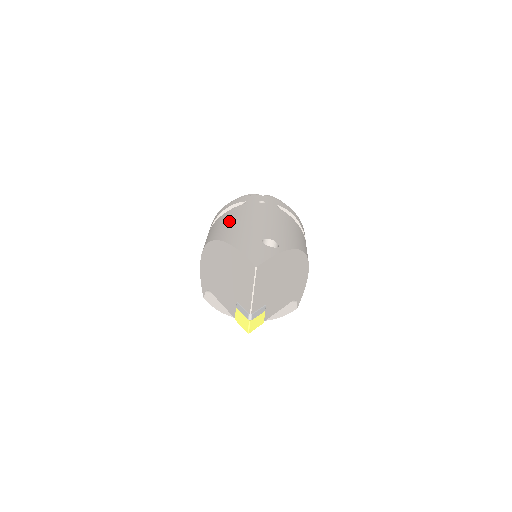
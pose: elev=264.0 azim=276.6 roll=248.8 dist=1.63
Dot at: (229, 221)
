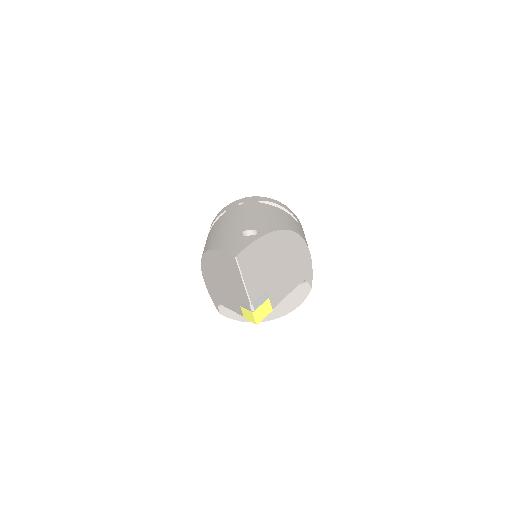
Dot at: (213, 232)
